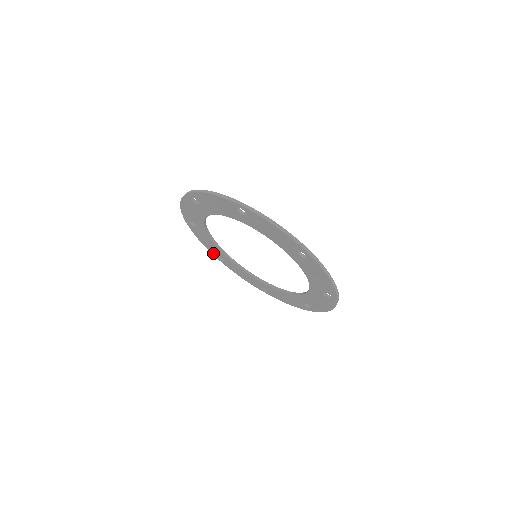
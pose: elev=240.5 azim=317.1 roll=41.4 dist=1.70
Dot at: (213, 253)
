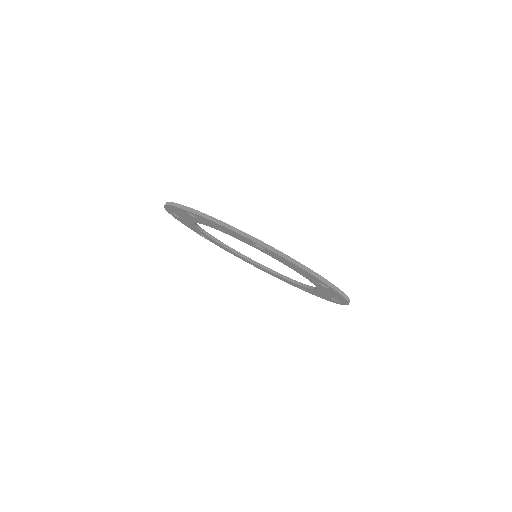
Dot at: (194, 231)
